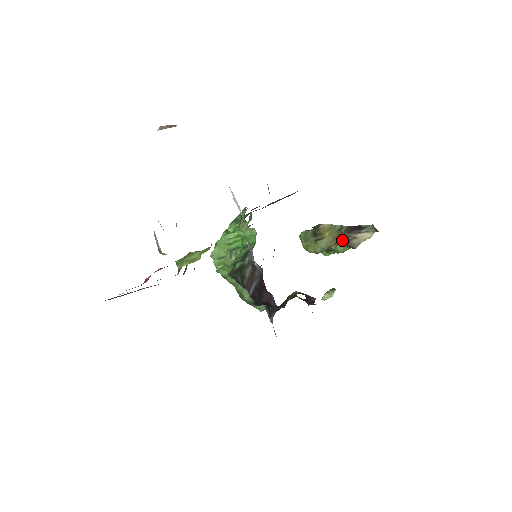
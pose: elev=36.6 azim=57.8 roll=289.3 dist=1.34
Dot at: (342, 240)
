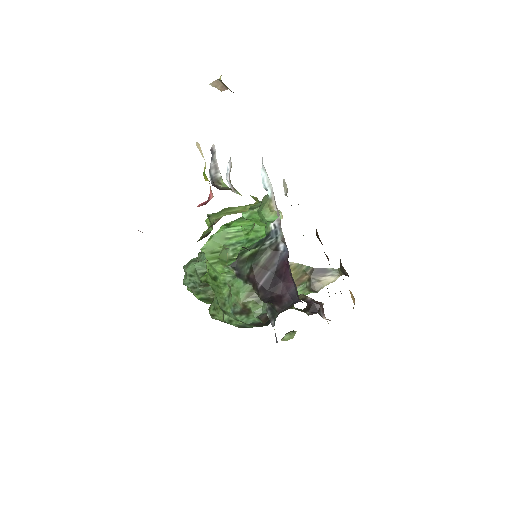
Dot at: (303, 284)
